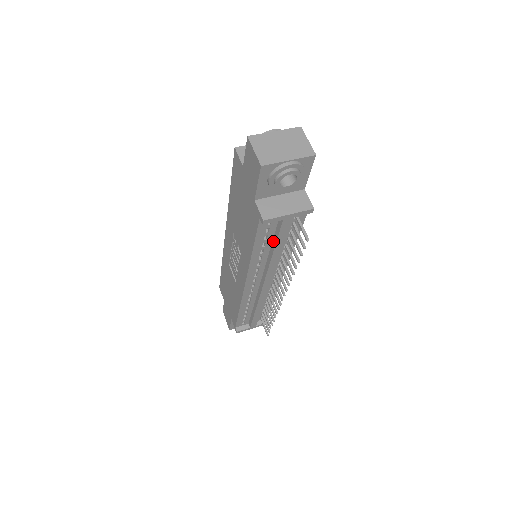
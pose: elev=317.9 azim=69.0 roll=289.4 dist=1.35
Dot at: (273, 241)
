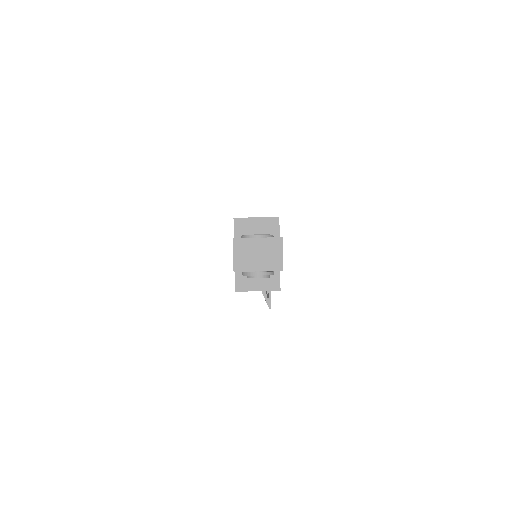
Dot at: occluded
